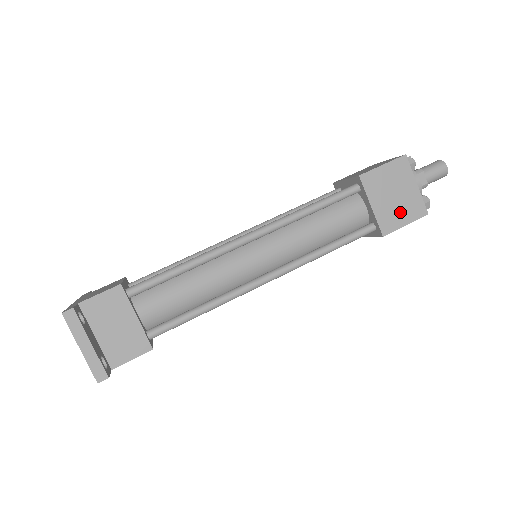
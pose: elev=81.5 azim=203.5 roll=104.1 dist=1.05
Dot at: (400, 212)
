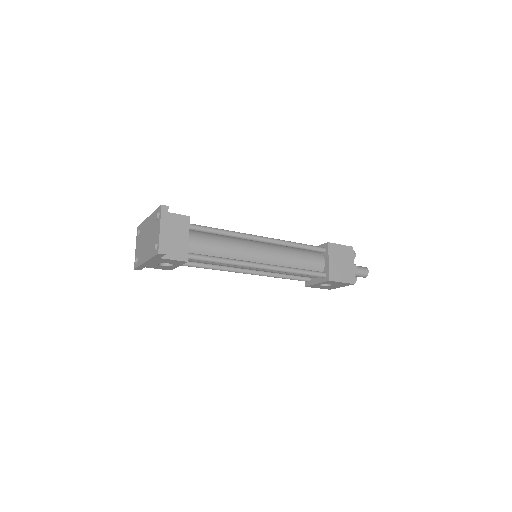
Dot at: (342, 274)
